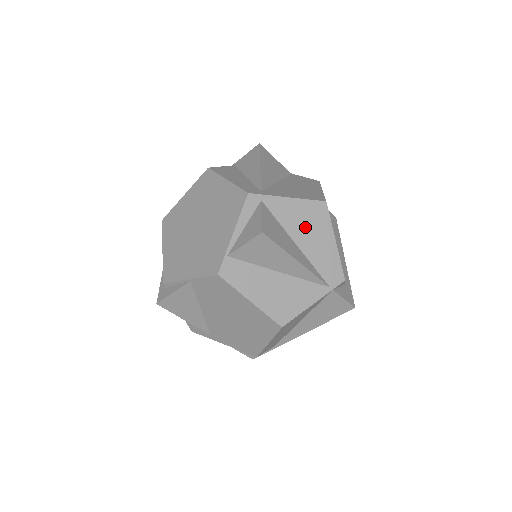
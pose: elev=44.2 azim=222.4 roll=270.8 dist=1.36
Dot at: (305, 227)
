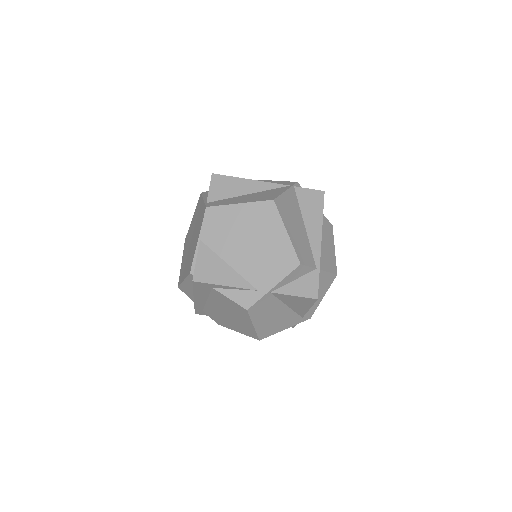
Dot at: occluded
